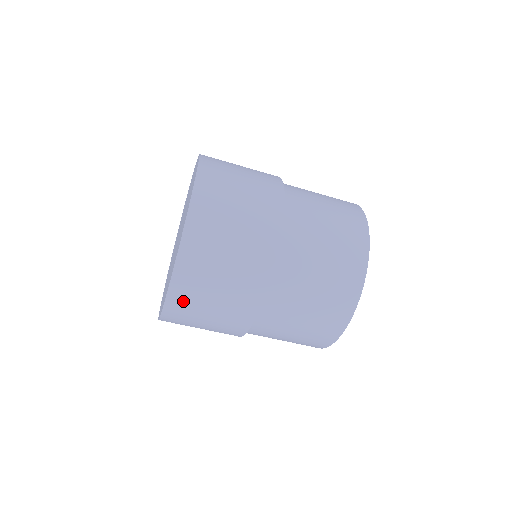
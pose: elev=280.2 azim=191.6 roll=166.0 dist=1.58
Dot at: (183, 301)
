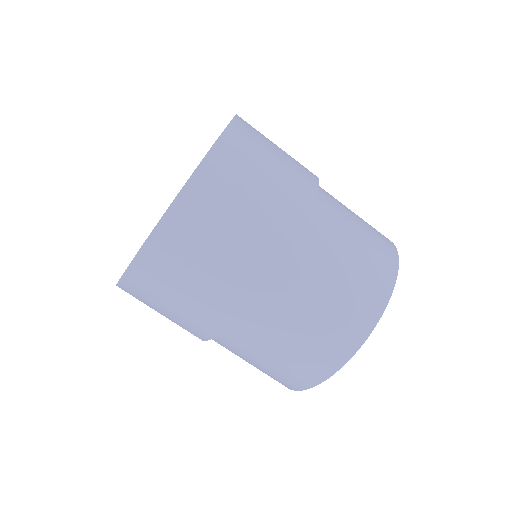
Dot at: (148, 277)
